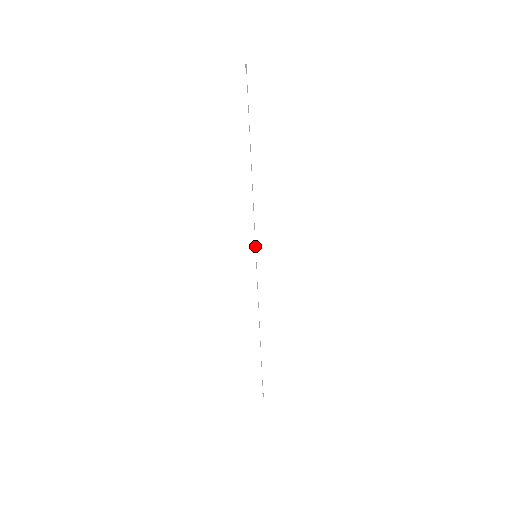
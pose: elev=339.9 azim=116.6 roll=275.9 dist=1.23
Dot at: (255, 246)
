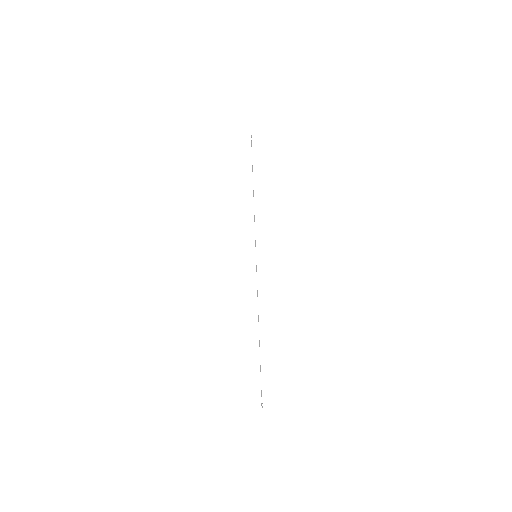
Dot at: occluded
